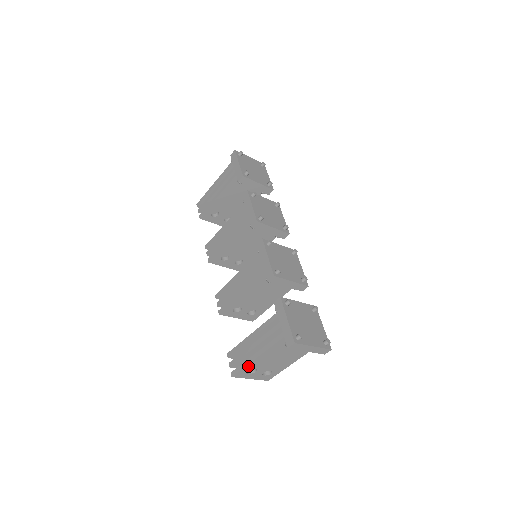
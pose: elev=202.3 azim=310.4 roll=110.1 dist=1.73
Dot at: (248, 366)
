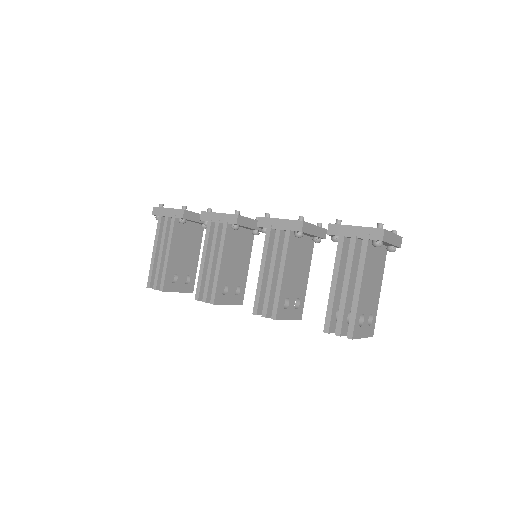
Dot at: (358, 310)
